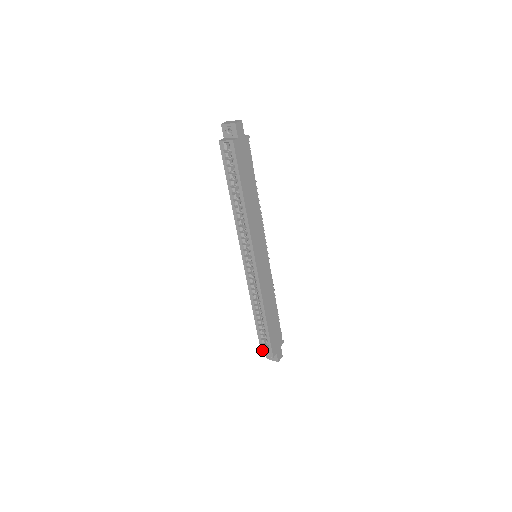
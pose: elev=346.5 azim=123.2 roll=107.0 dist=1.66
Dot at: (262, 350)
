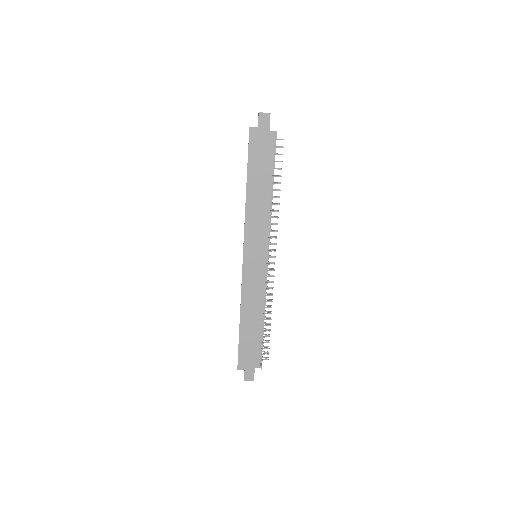
Dot at: occluded
